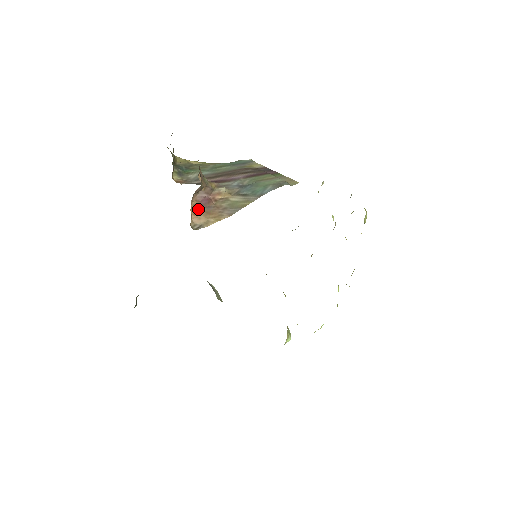
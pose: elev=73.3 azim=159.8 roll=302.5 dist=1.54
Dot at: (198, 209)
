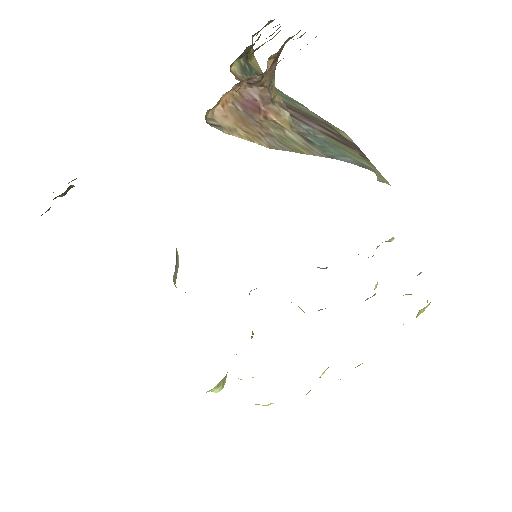
Dot at: (234, 105)
